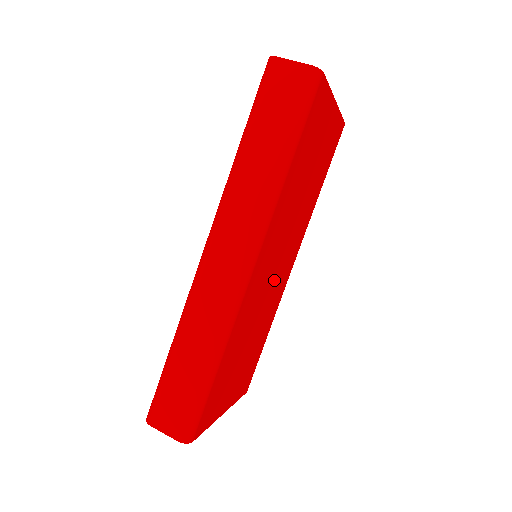
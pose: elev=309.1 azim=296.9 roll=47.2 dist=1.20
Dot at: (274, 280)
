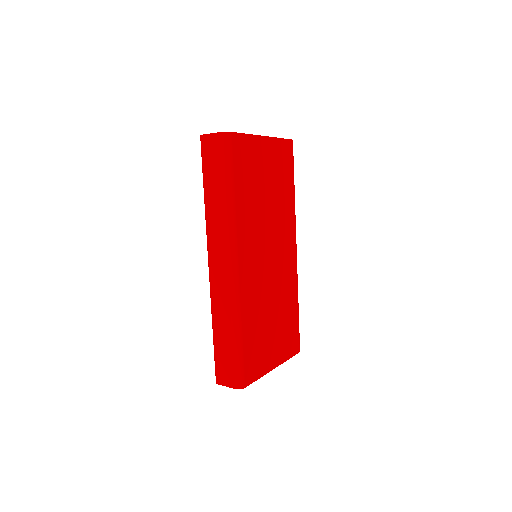
Dot at: (274, 268)
